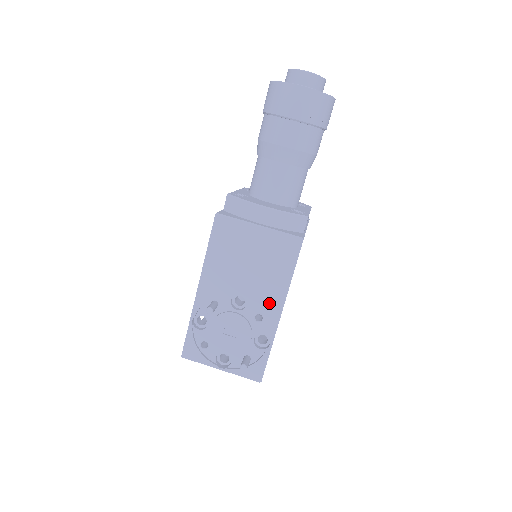
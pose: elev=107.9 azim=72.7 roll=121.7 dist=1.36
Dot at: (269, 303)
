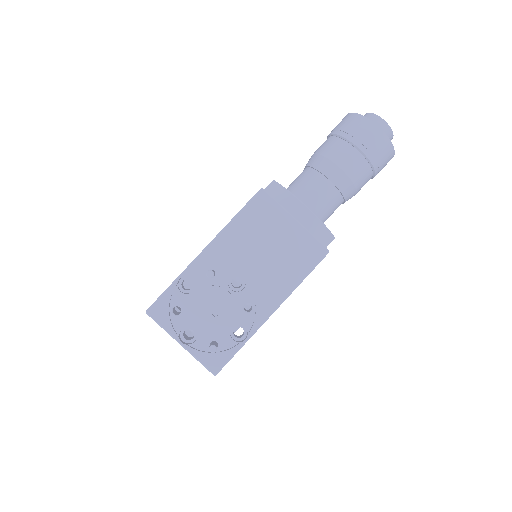
Dot at: (267, 297)
